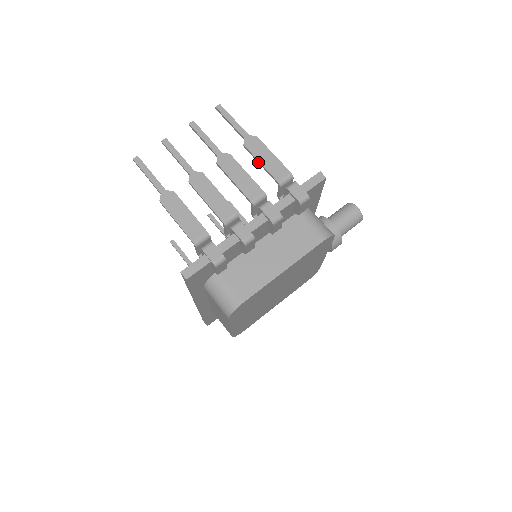
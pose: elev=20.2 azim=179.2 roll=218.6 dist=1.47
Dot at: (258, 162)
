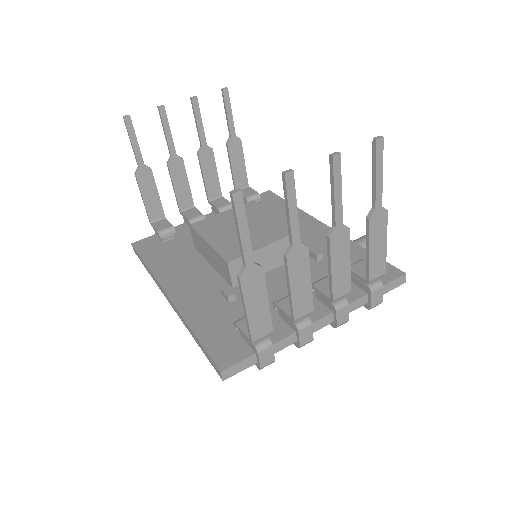
Dot at: (367, 246)
